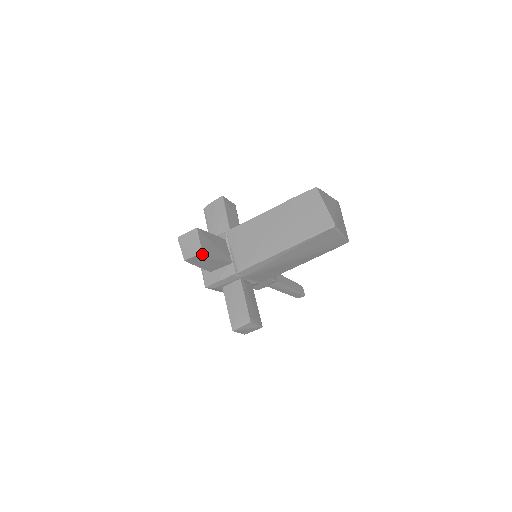
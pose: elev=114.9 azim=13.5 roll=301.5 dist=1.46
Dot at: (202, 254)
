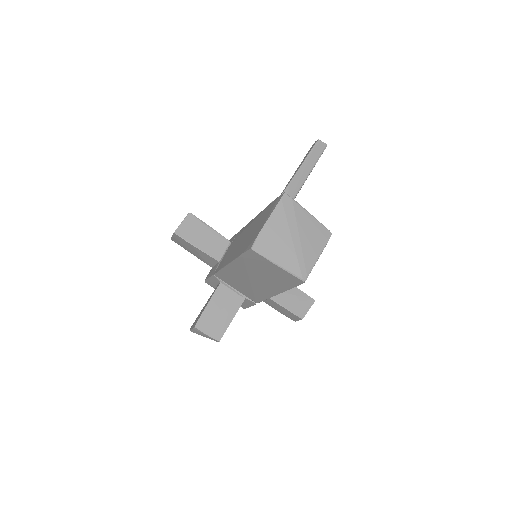
Dot at: (220, 338)
